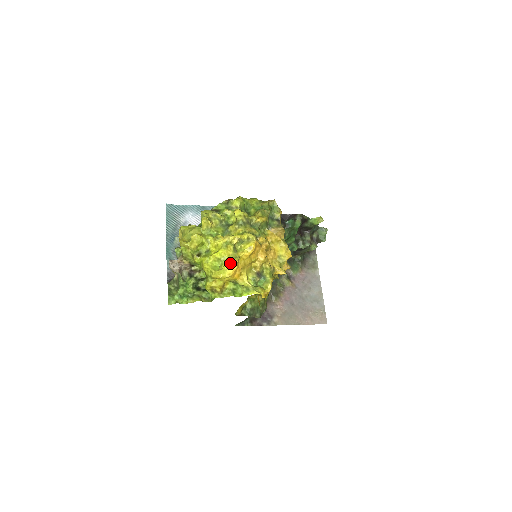
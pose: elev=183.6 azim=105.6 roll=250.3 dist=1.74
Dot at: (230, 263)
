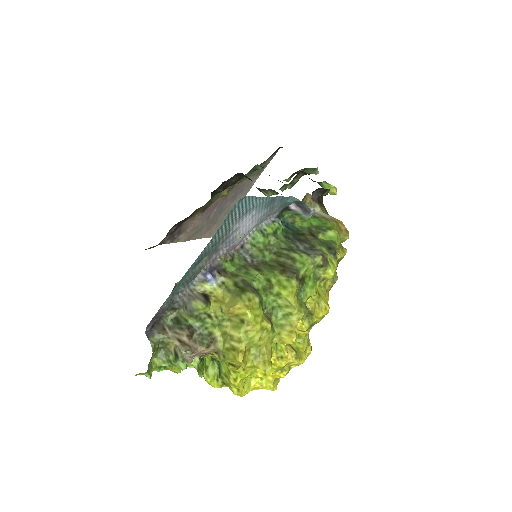
Dot at: occluded
